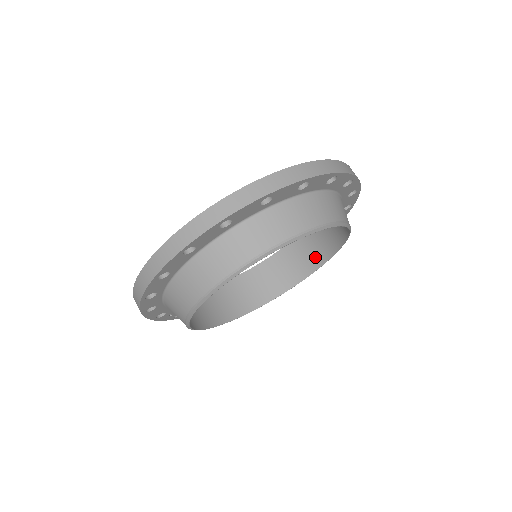
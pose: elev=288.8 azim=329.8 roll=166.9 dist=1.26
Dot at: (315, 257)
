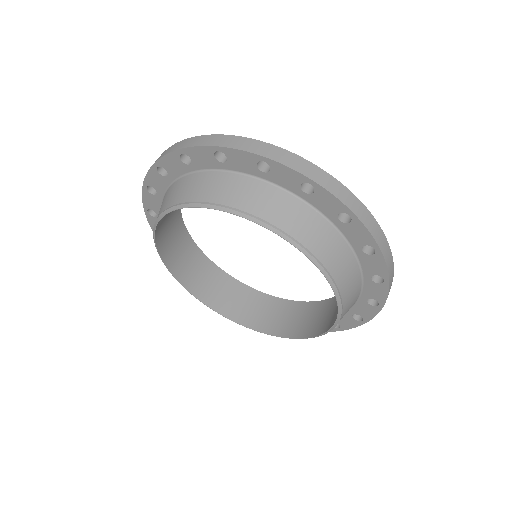
Dot at: occluded
